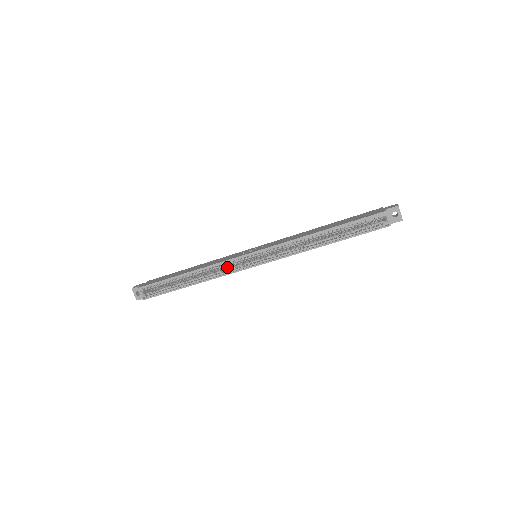
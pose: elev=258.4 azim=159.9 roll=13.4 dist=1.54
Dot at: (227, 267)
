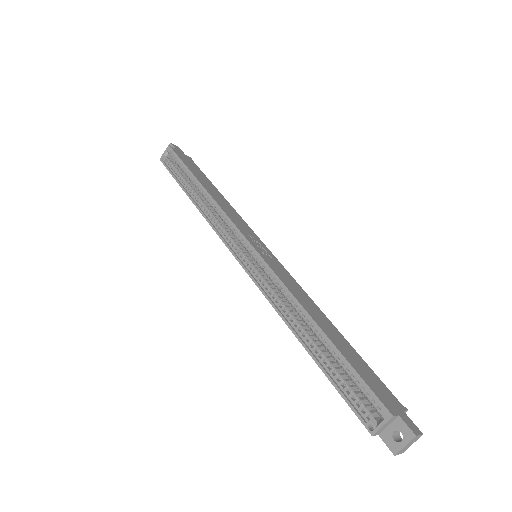
Dot at: occluded
